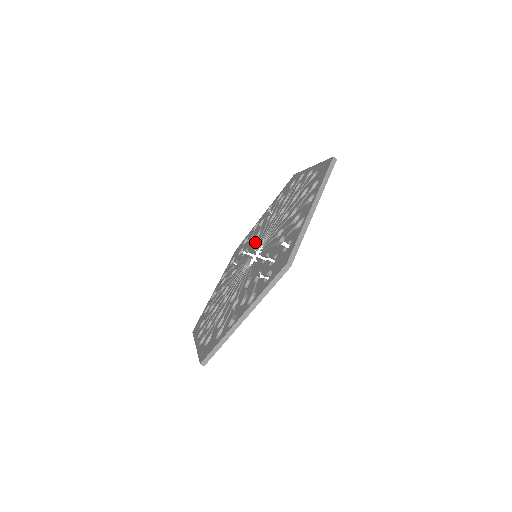
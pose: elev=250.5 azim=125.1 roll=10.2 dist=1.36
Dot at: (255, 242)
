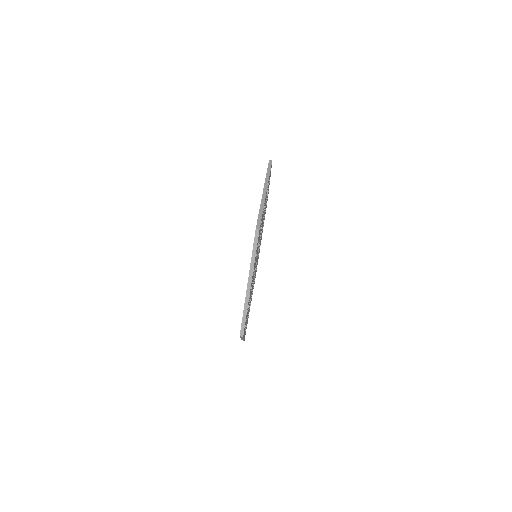
Dot at: occluded
